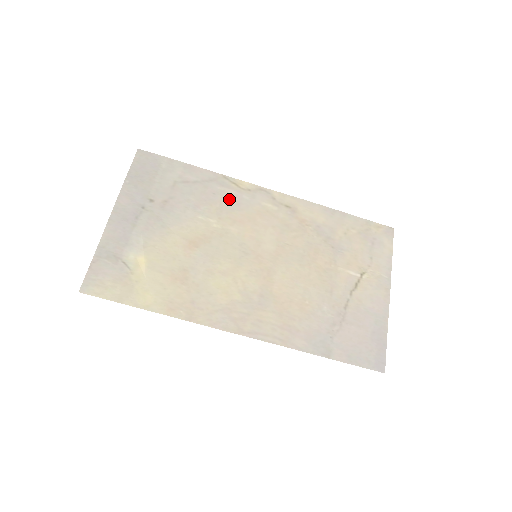
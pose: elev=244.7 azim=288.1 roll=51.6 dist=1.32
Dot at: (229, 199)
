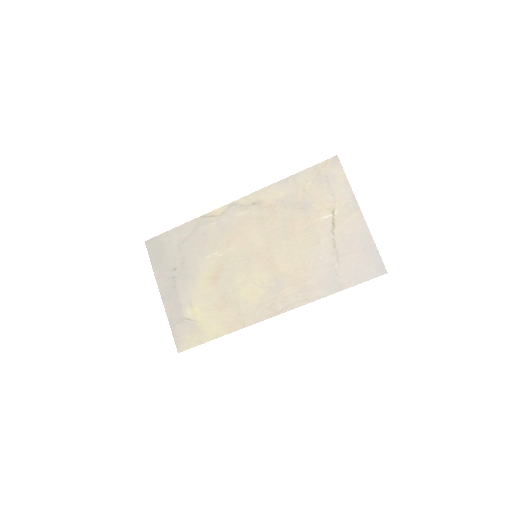
Dot at: (216, 230)
